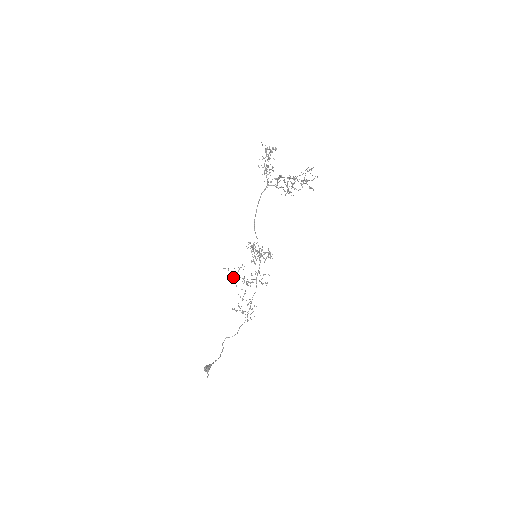
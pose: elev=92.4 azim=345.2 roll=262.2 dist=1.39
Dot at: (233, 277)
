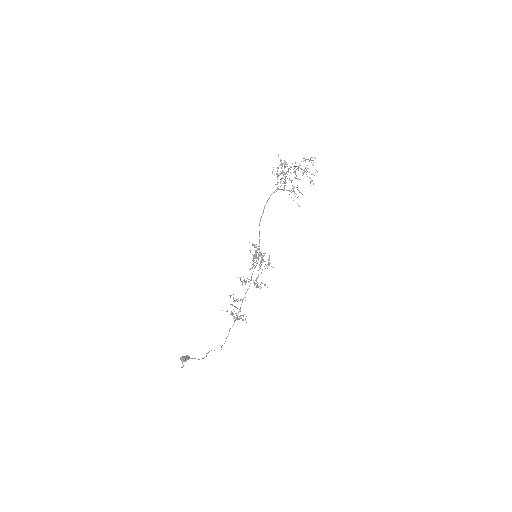
Dot at: (233, 299)
